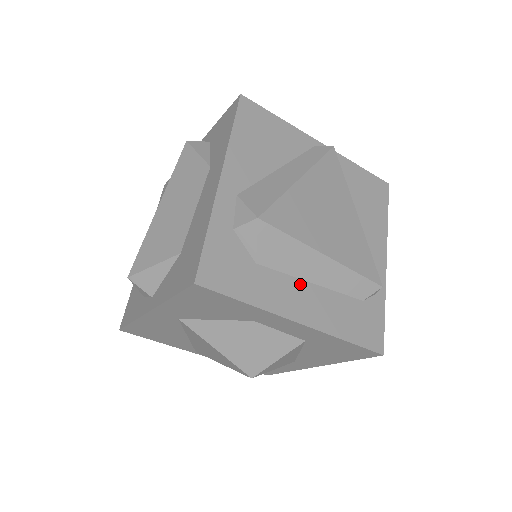
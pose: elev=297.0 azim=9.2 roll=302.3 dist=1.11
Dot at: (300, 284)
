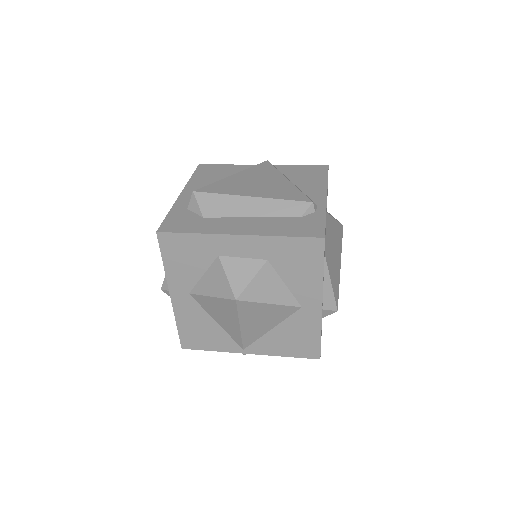
Dot at: (240, 219)
